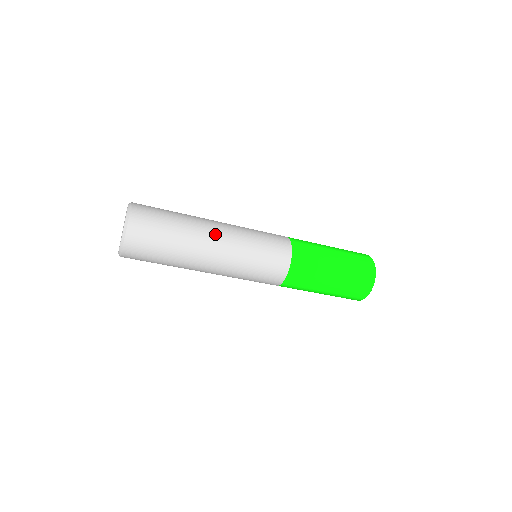
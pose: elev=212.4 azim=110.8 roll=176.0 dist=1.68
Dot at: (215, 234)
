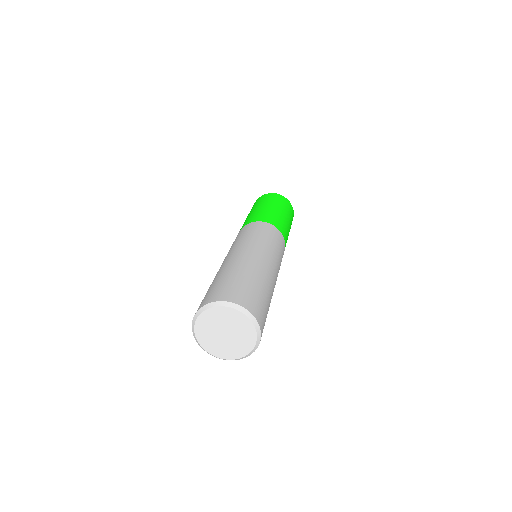
Dot at: occluded
